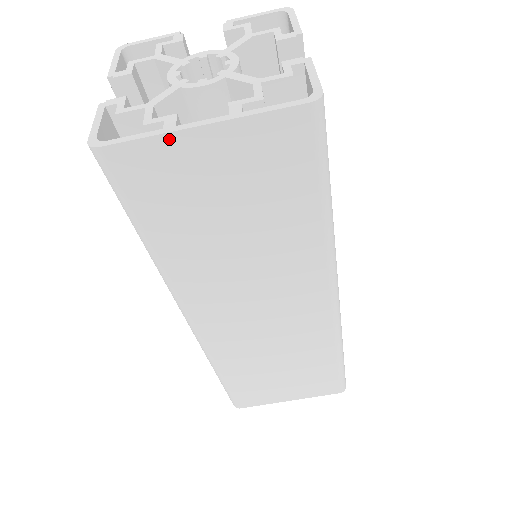
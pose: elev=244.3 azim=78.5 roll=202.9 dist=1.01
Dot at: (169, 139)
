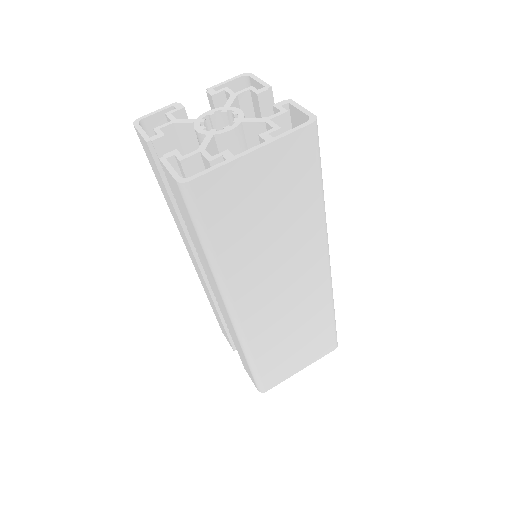
Dot at: (233, 165)
